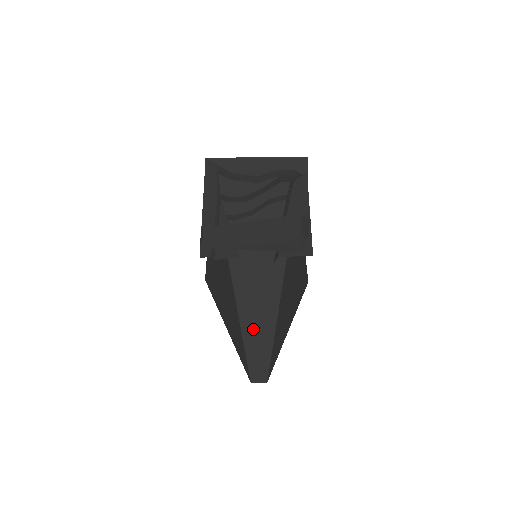
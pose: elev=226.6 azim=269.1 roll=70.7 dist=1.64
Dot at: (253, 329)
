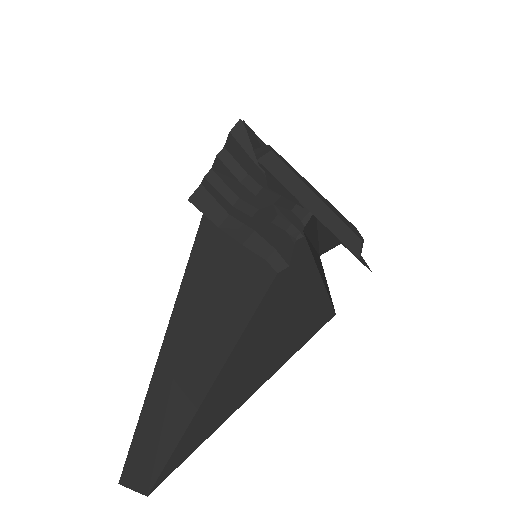
Dot at: (174, 375)
